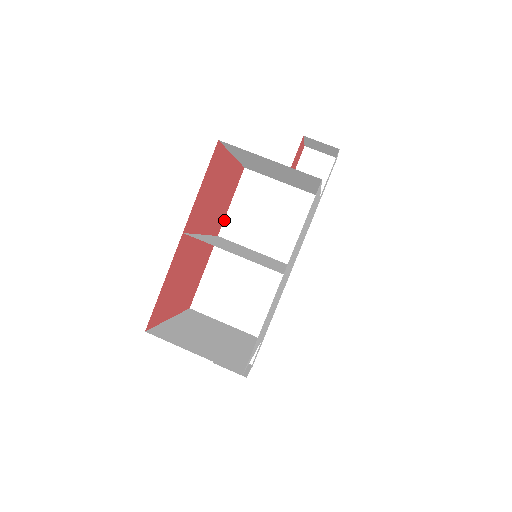
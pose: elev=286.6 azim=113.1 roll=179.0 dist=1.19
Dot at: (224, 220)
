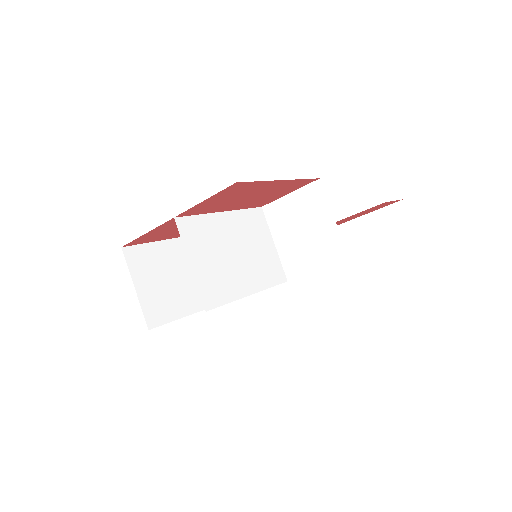
Dot at: (274, 201)
